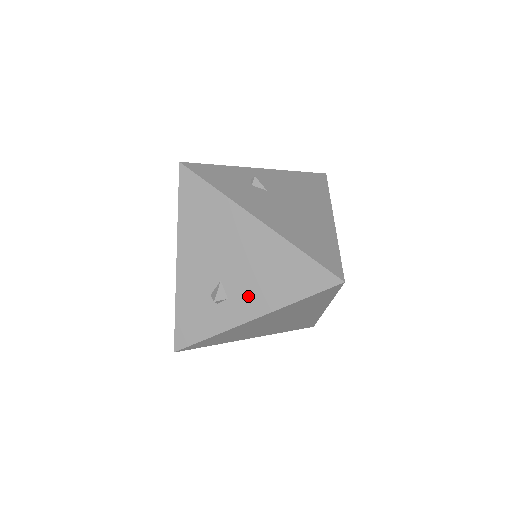
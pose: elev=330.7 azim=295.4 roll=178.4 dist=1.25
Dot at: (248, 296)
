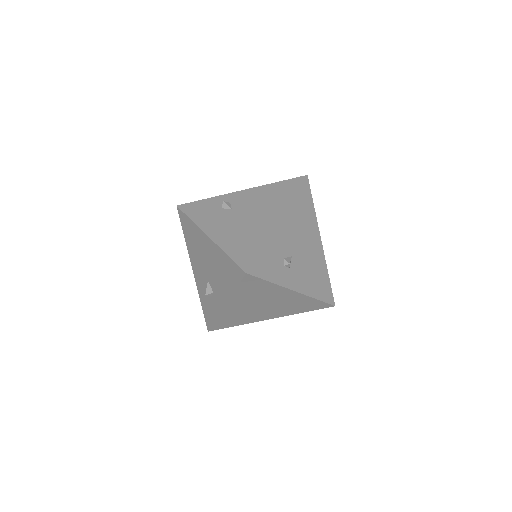
Dot at: (219, 289)
